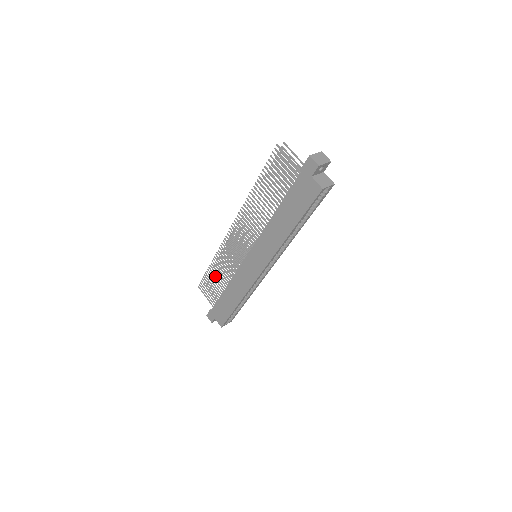
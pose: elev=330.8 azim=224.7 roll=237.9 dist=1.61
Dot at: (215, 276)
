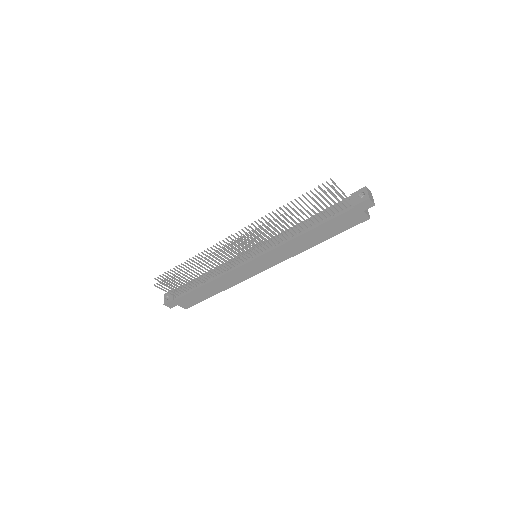
Dot at: (190, 276)
